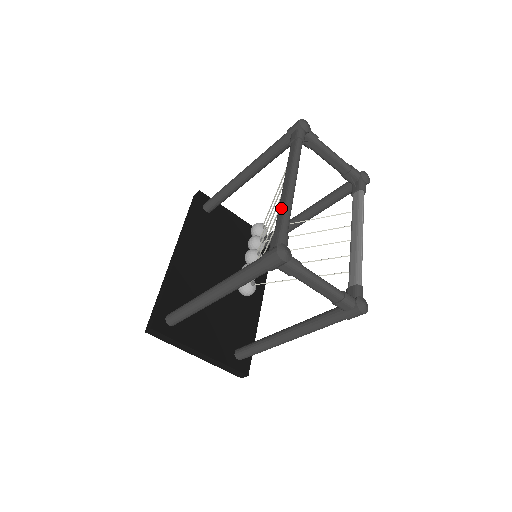
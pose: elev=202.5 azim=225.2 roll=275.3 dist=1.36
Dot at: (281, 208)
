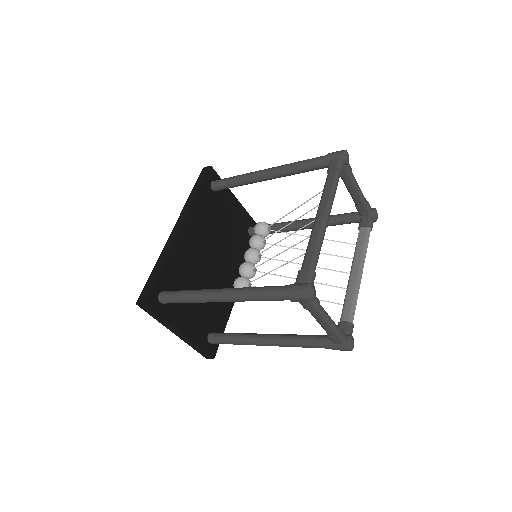
Dot at: (313, 242)
